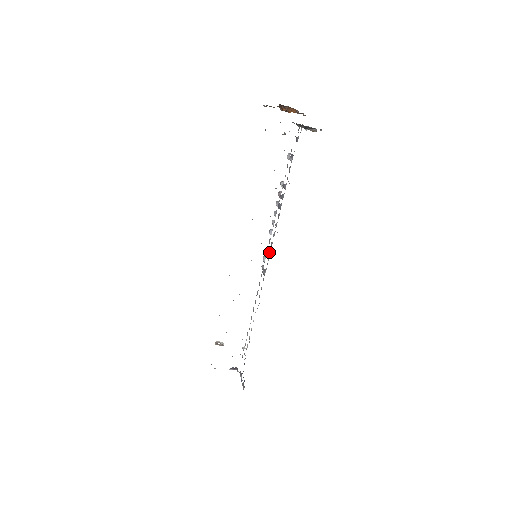
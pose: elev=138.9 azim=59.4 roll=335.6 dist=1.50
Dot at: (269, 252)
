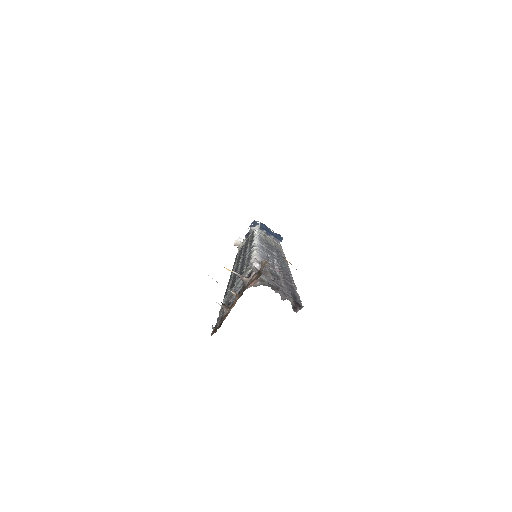
Dot at: occluded
